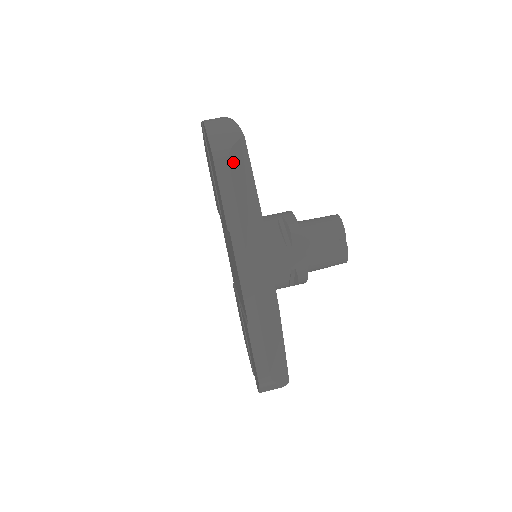
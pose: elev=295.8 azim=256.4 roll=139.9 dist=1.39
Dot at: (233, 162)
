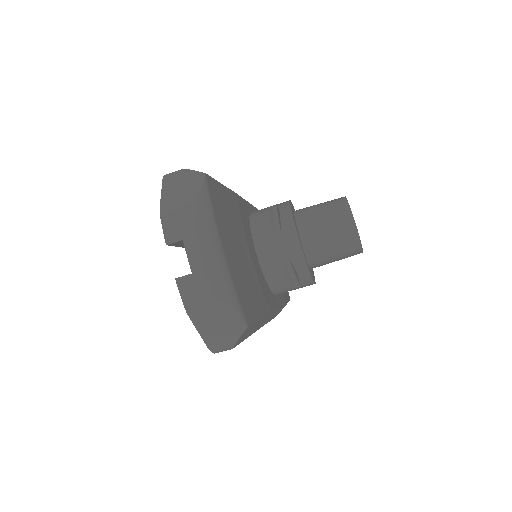
Dot at: occluded
